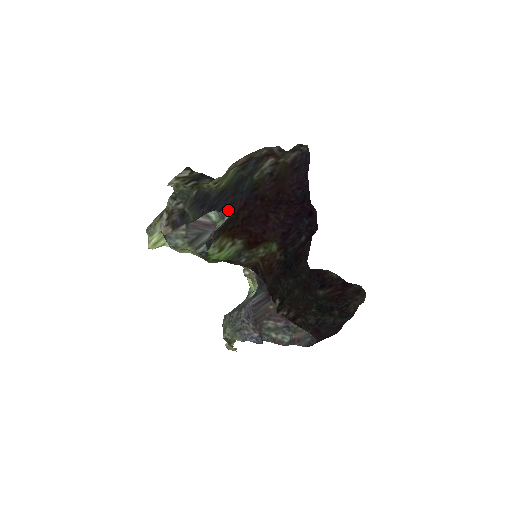
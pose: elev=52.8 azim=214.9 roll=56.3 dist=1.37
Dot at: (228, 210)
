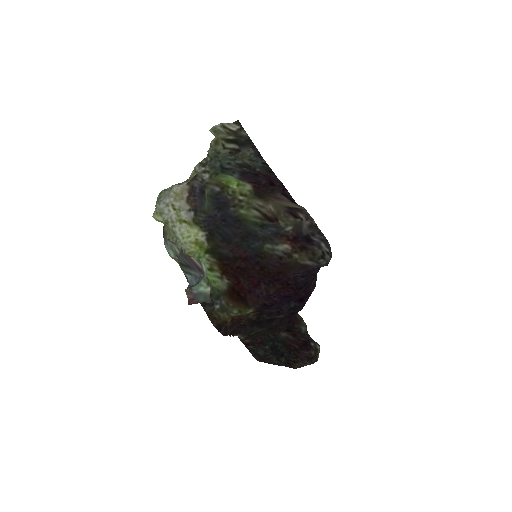
Dot at: (231, 246)
